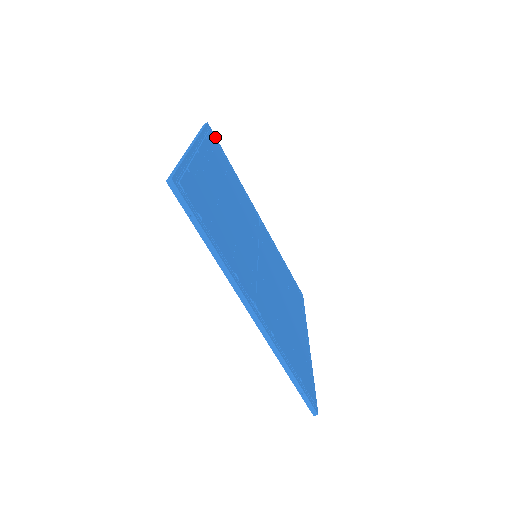
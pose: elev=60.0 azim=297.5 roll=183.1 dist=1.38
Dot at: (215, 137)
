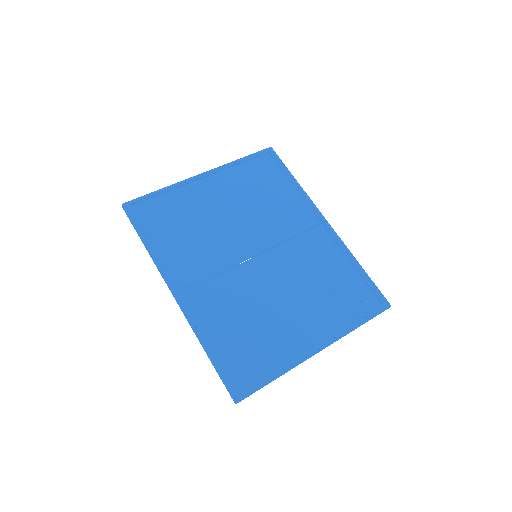
Dot at: (277, 157)
